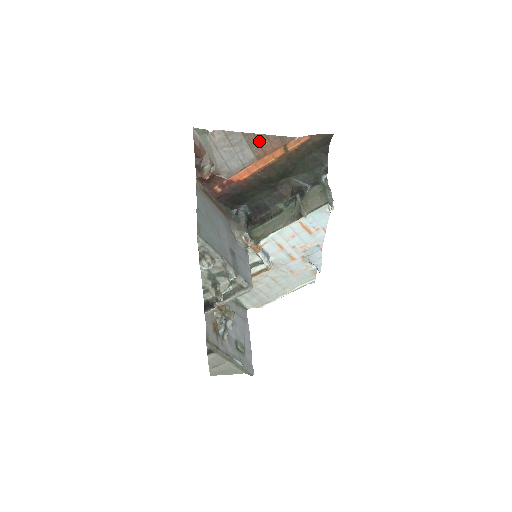
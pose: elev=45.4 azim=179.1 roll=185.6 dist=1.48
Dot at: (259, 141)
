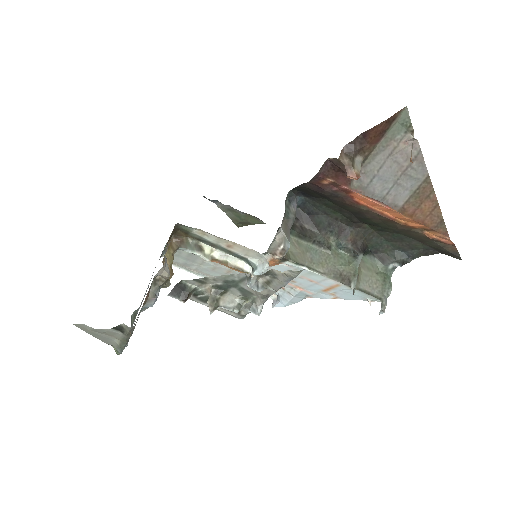
Dot at: (426, 200)
